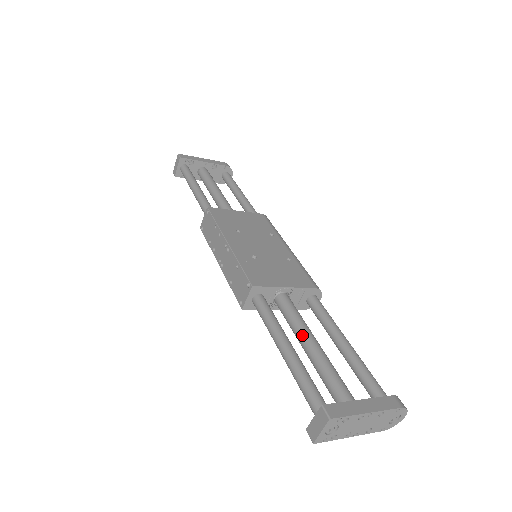
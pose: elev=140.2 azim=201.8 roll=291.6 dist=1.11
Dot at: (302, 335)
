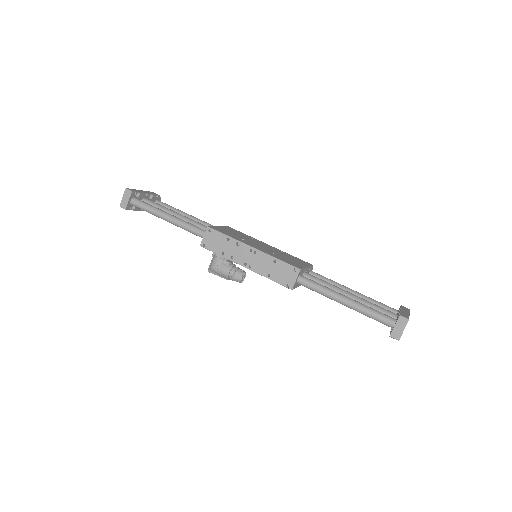
Dot at: (340, 291)
